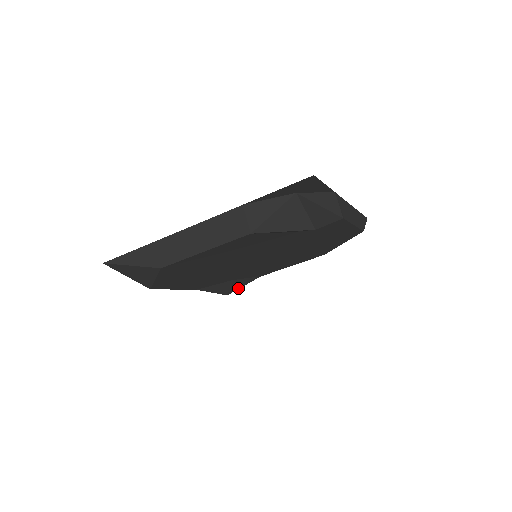
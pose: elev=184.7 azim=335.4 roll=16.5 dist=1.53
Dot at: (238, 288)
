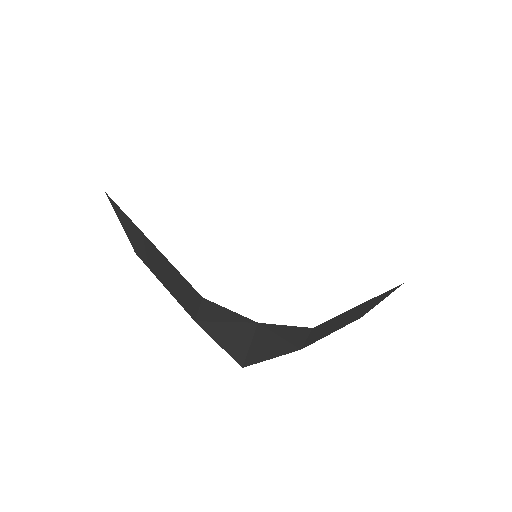
Dot at: occluded
